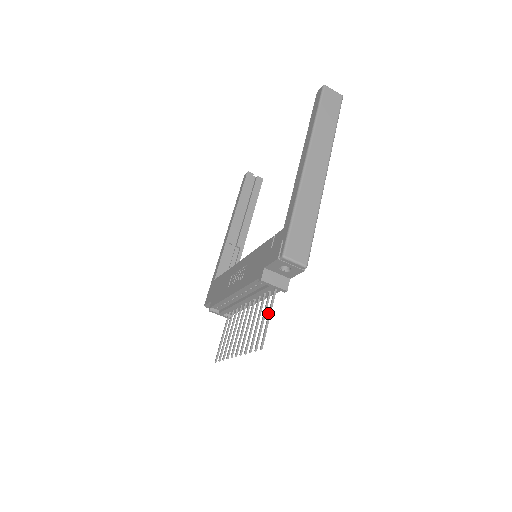
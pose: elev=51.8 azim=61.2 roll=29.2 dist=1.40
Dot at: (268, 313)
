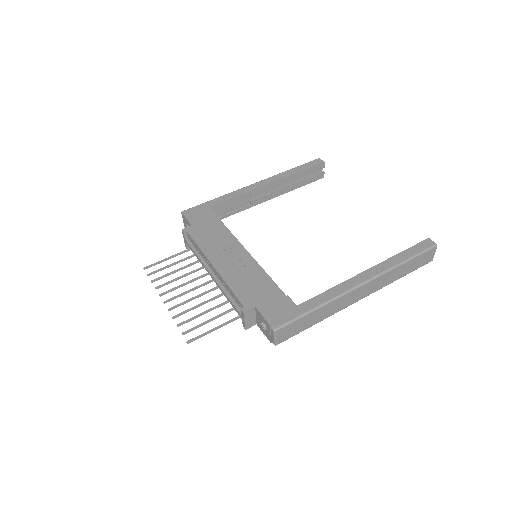
Dot at: (219, 325)
